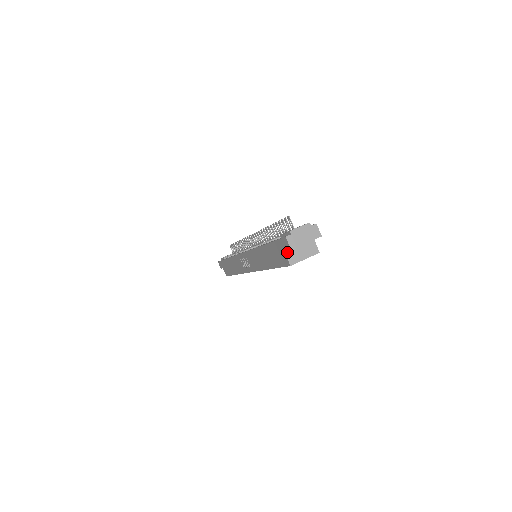
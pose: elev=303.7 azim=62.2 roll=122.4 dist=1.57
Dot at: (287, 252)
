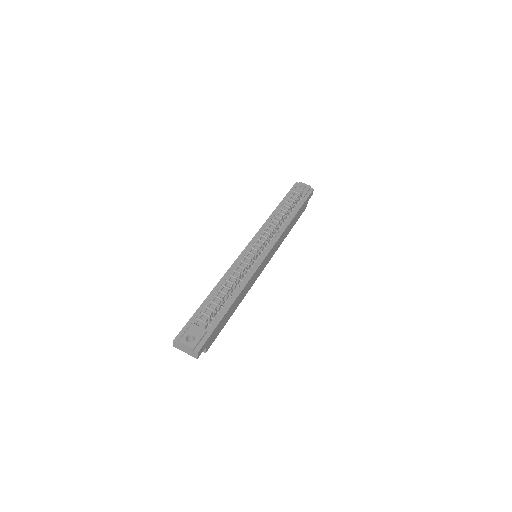
Dot at: occluded
